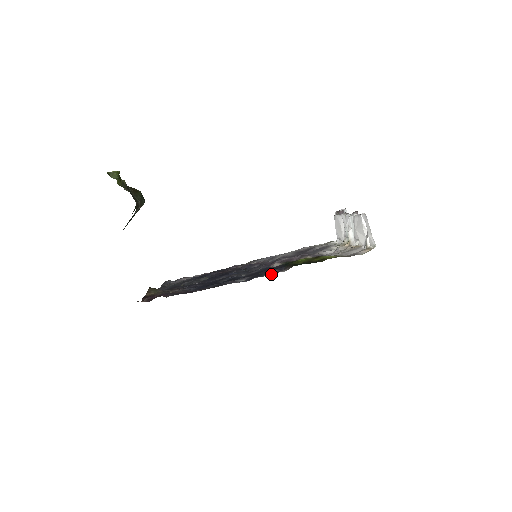
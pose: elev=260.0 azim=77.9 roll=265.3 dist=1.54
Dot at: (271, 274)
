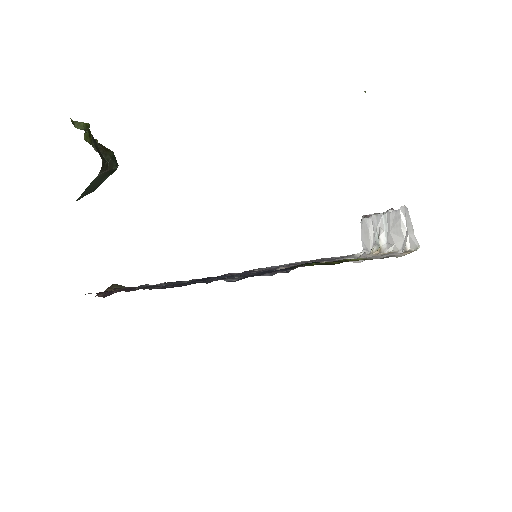
Dot at: (272, 273)
